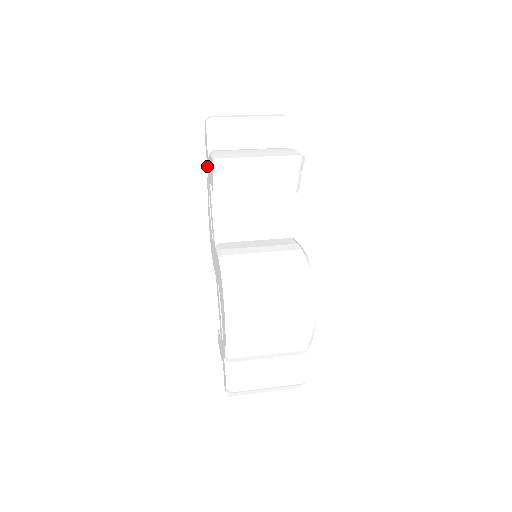
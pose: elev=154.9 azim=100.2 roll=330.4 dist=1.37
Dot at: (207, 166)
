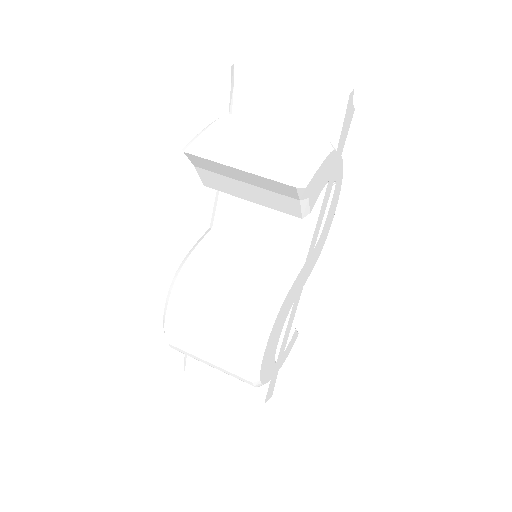
Dot at: occluded
